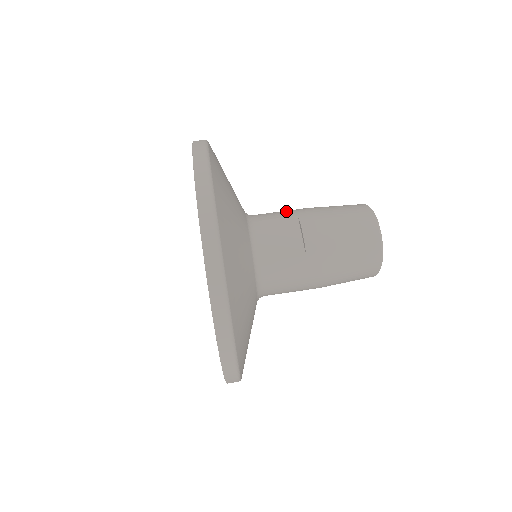
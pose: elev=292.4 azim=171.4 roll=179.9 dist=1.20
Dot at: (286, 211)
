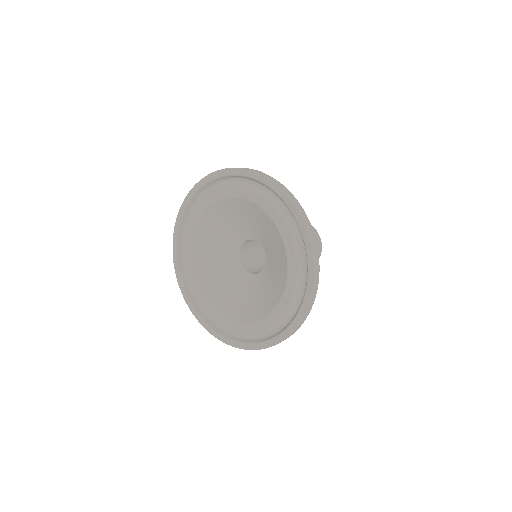
Dot at: occluded
